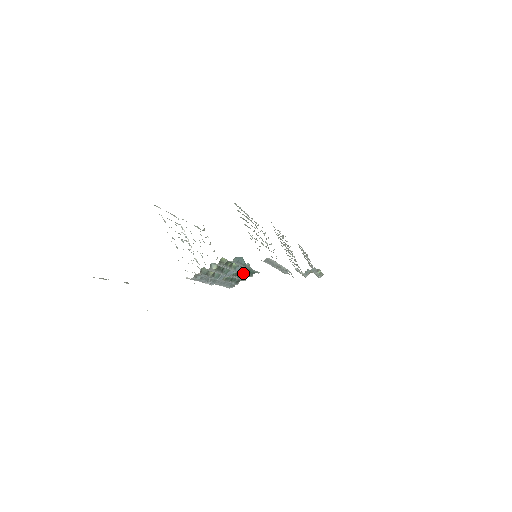
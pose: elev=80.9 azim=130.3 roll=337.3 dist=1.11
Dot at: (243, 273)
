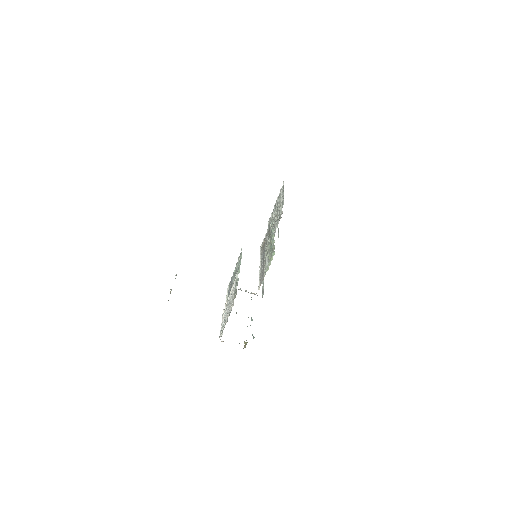
Dot at: occluded
